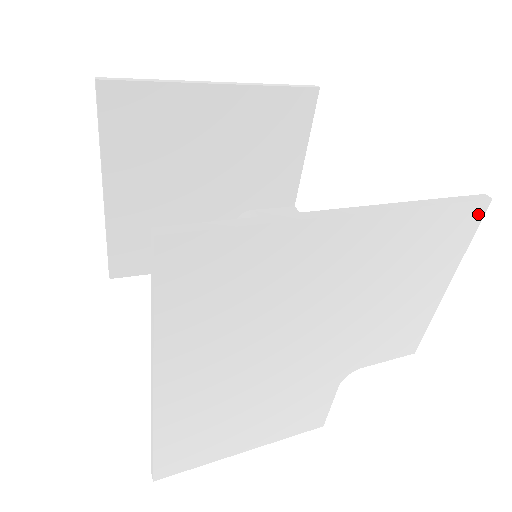
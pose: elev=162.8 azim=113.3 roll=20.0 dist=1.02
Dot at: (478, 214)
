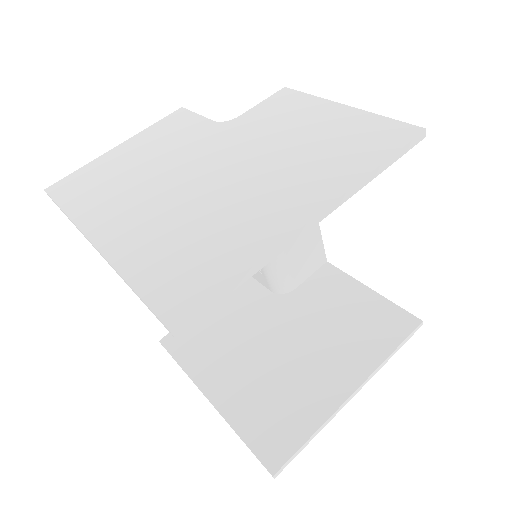
Dot at: (411, 323)
